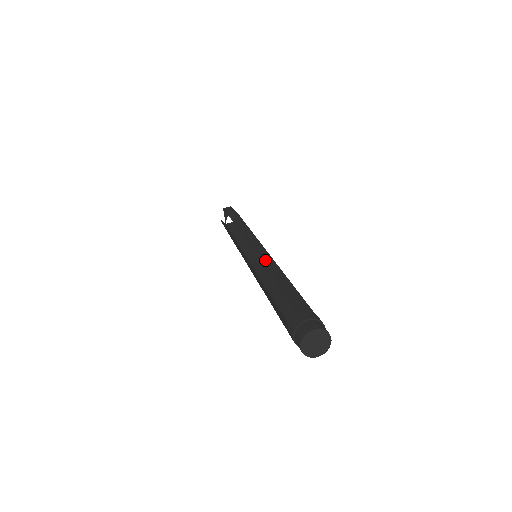
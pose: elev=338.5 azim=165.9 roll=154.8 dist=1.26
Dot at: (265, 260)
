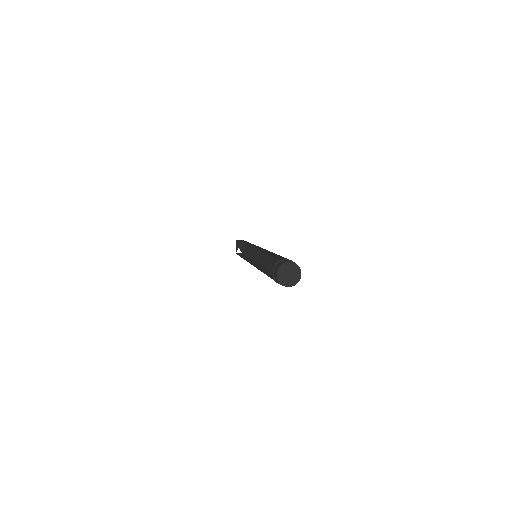
Dot at: (263, 260)
